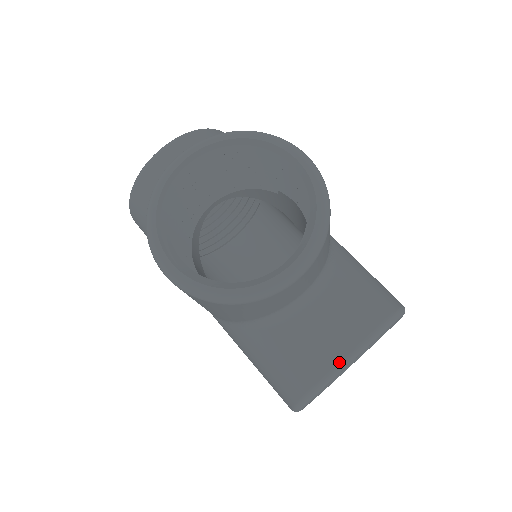
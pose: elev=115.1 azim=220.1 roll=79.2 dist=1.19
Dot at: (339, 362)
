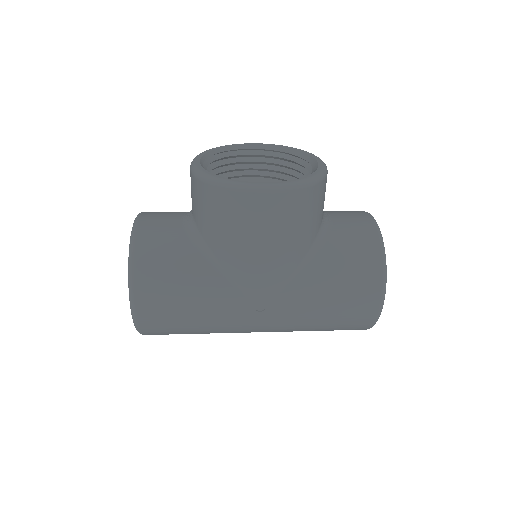
Dot at: (375, 223)
